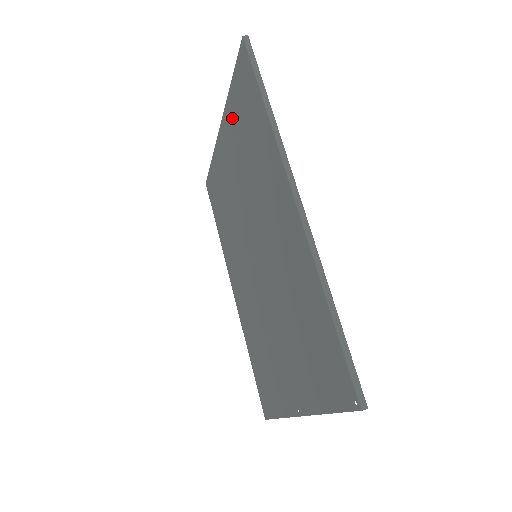
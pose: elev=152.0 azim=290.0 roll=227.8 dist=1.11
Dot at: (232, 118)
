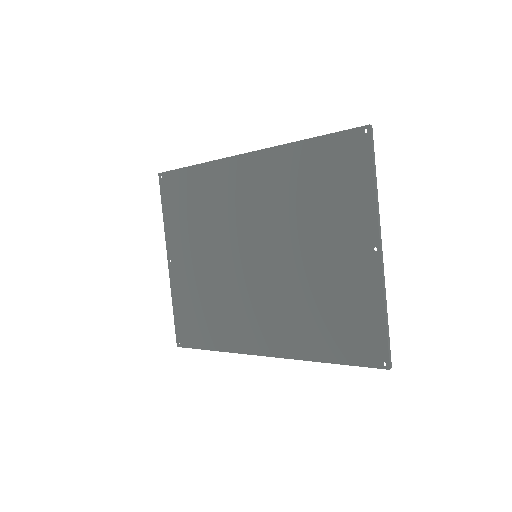
Dot at: (176, 228)
